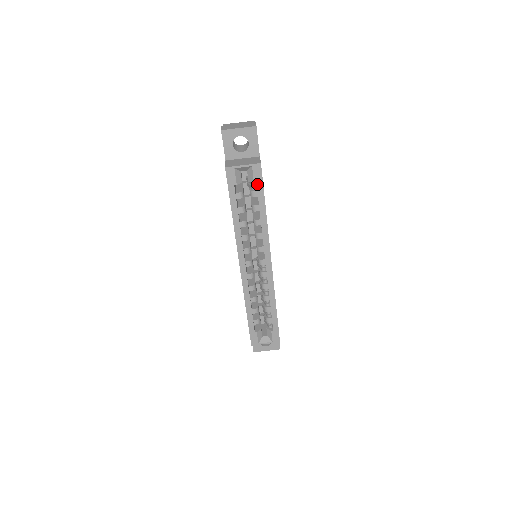
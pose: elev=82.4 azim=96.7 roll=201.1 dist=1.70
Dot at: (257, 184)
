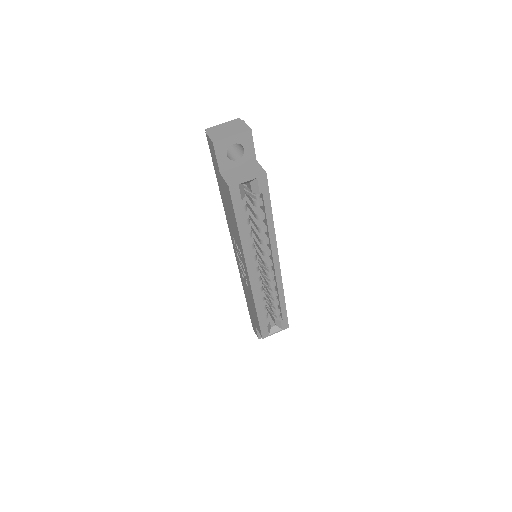
Dot at: (263, 194)
